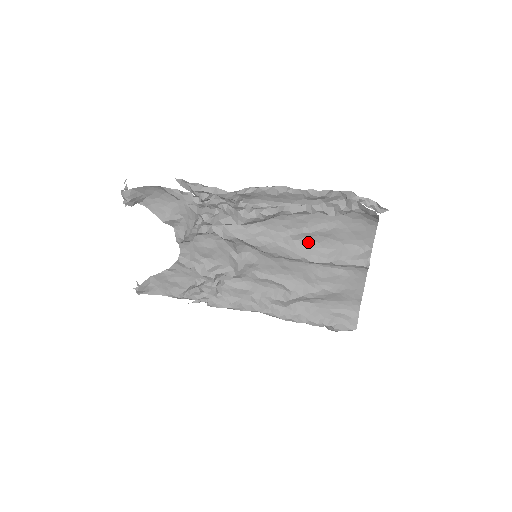
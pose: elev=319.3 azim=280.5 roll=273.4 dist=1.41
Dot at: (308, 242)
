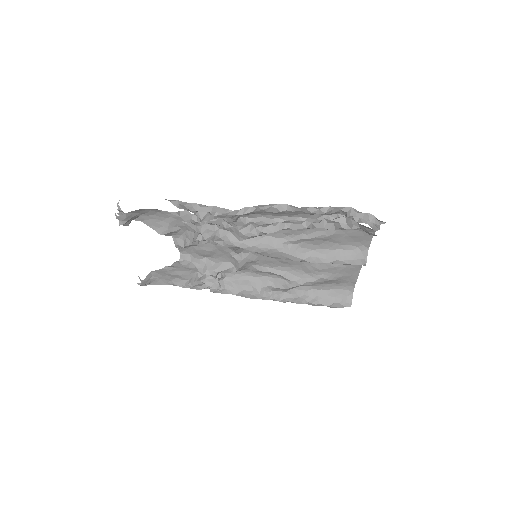
Dot at: (307, 245)
